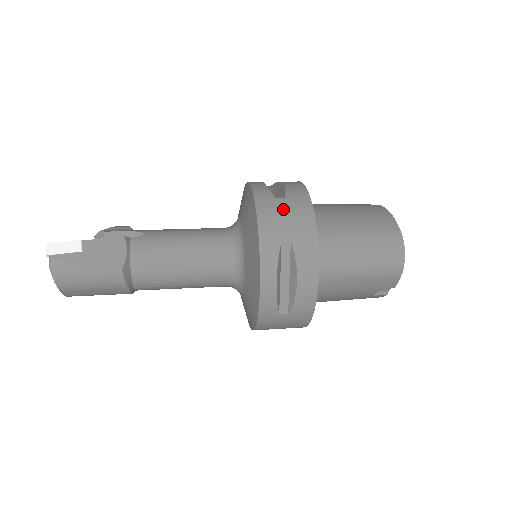
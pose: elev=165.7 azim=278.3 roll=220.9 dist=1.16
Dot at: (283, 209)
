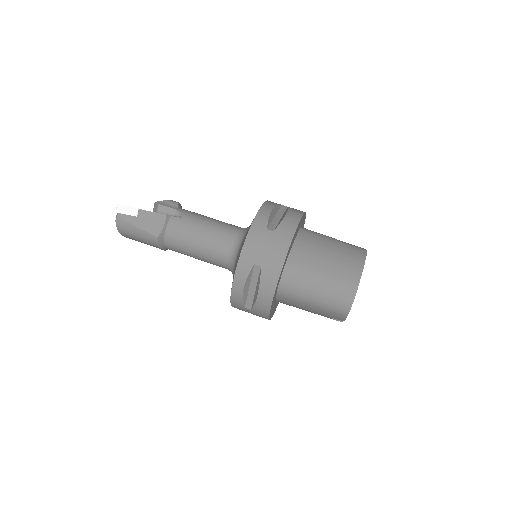
Dot at: (267, 240)
